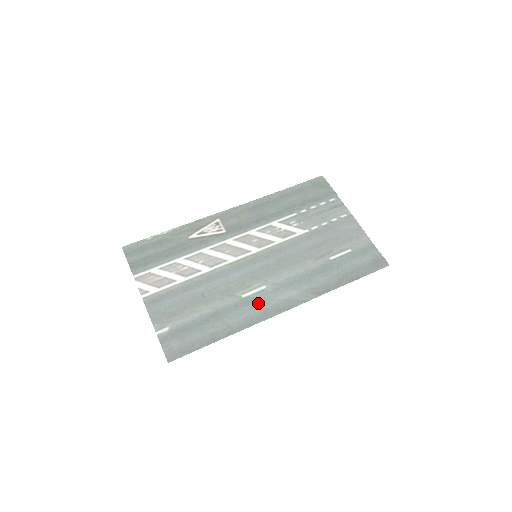
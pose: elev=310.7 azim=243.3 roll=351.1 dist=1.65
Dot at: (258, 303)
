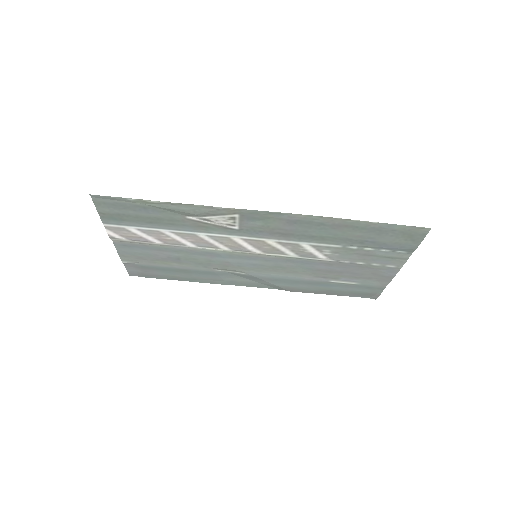
Dot at: (230, 277)
